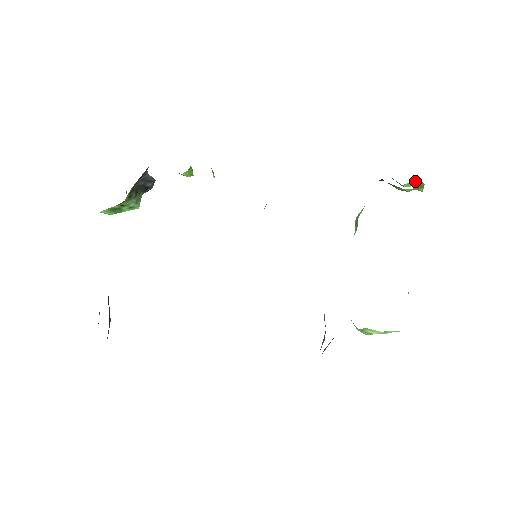
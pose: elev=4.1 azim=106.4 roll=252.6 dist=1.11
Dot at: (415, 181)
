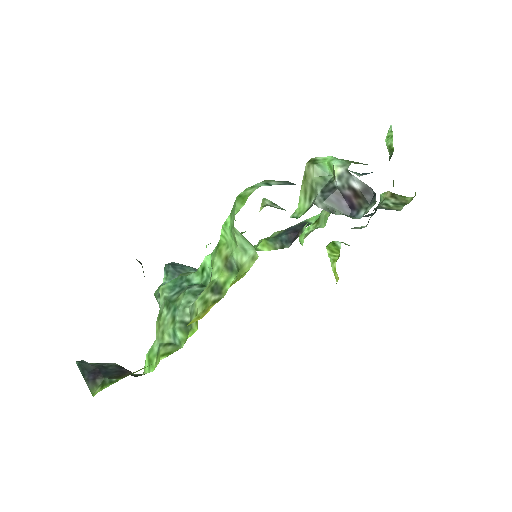
Dot at: occluded
